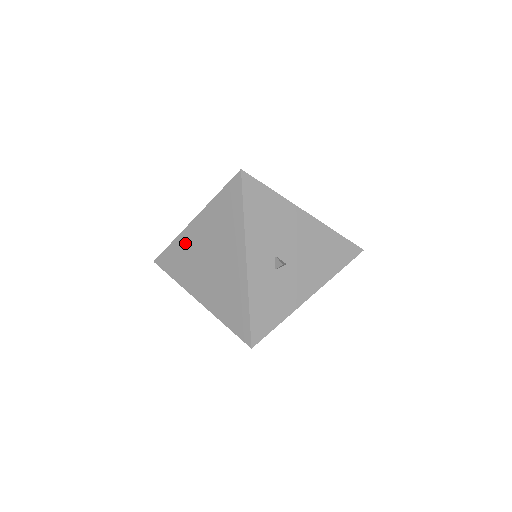
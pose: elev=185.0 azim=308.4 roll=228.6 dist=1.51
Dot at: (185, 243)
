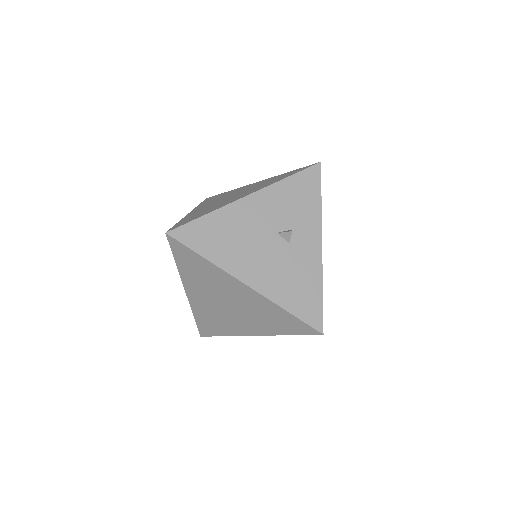
Dot at: (219, 277)
